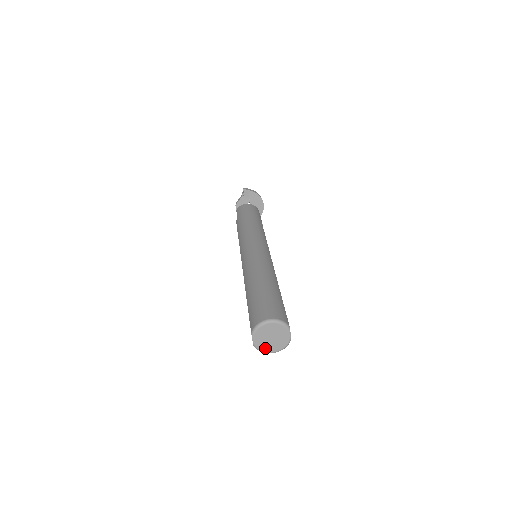
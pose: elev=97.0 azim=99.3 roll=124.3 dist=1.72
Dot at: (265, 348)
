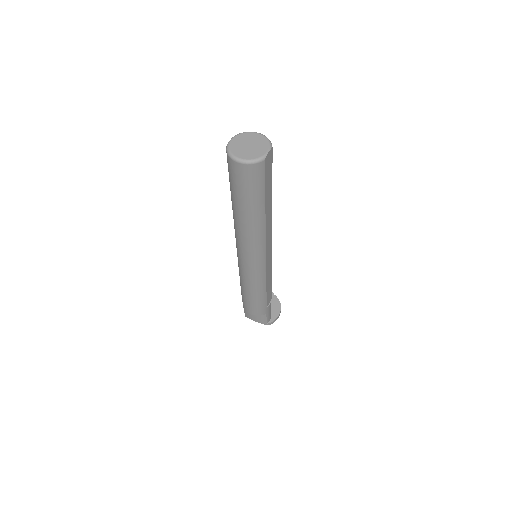
Dot at: (235, 151)
